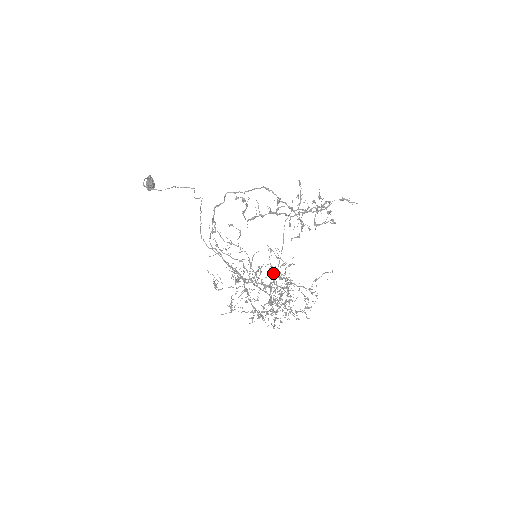
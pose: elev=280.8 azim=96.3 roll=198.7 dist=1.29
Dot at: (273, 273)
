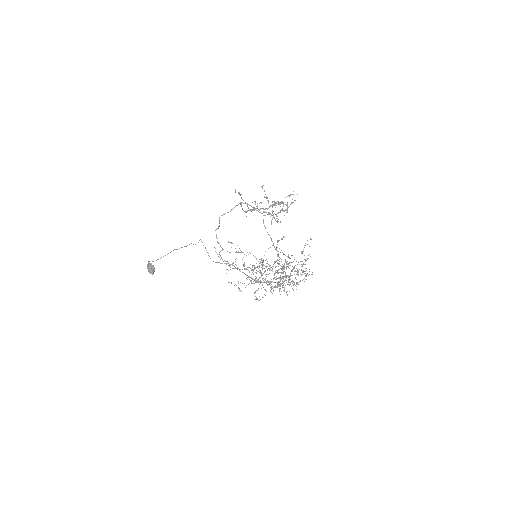
Dot at: occluded
